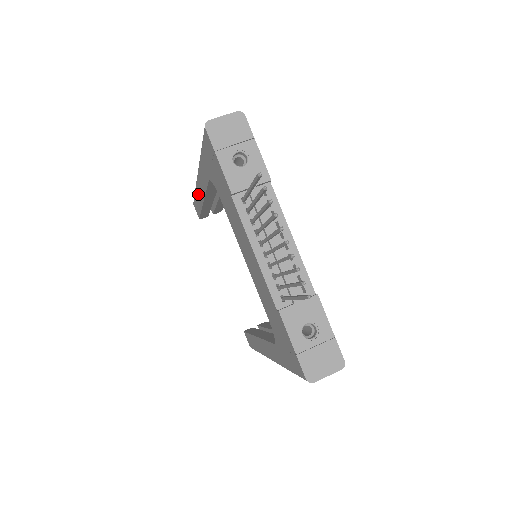
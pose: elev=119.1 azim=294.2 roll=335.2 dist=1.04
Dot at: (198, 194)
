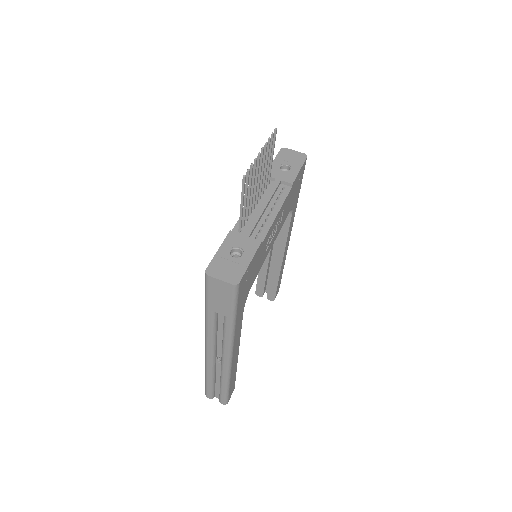
Dot at: occluded
